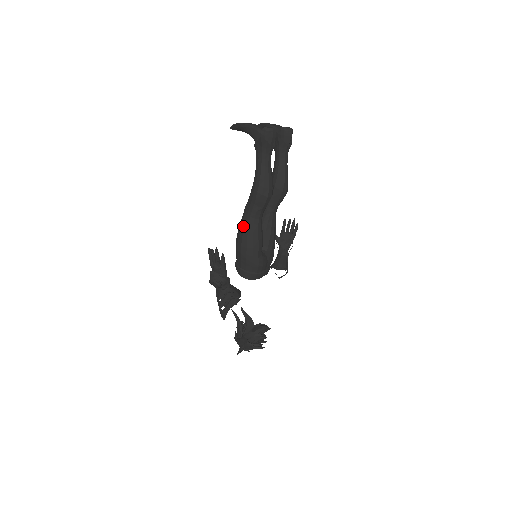
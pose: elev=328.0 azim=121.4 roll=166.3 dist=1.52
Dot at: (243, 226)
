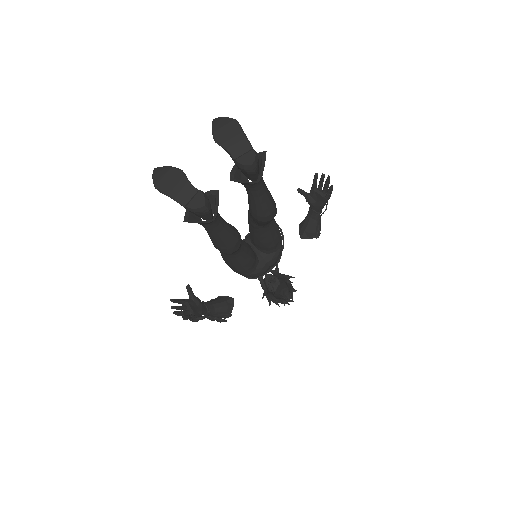
Dot at: occluded
